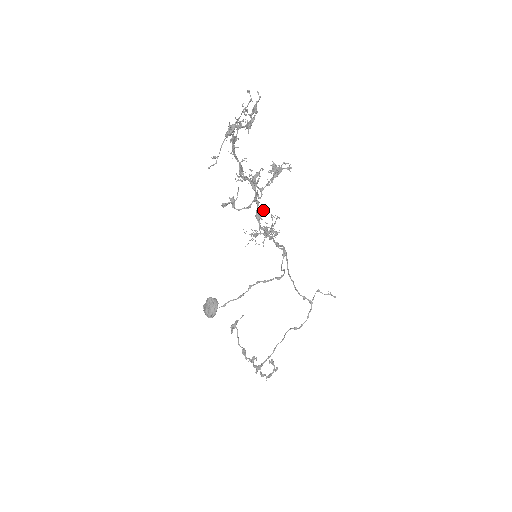
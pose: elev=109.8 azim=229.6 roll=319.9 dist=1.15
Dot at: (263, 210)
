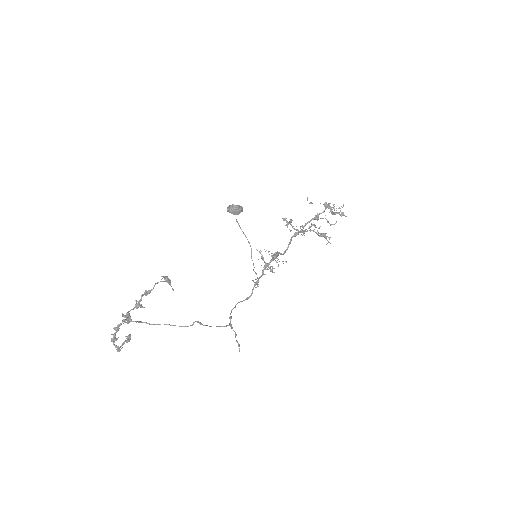
Dot at: (277, 260)
